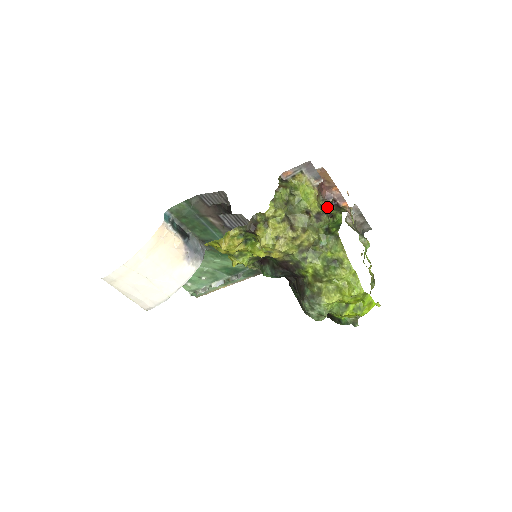
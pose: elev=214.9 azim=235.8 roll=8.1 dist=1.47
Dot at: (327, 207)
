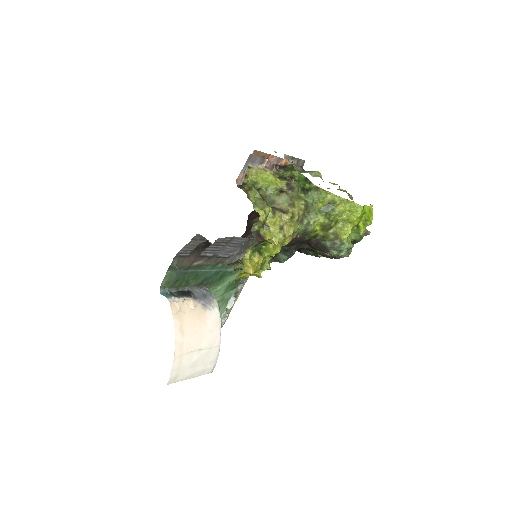
Dot at: (280, 175)
